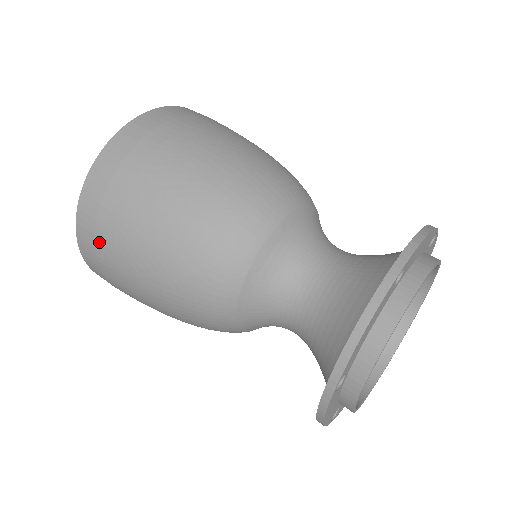
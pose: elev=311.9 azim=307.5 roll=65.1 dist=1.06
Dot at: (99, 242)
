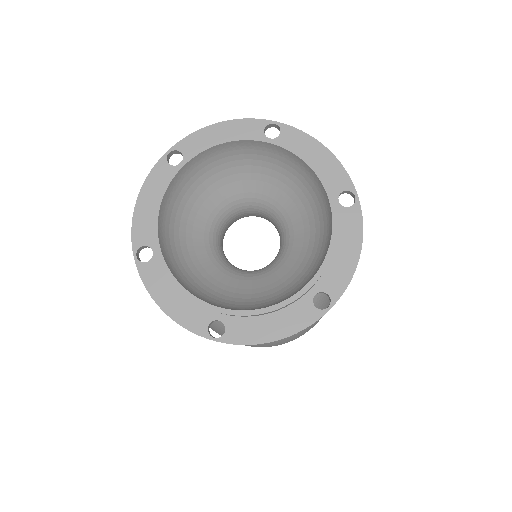
Dot at: occluded
